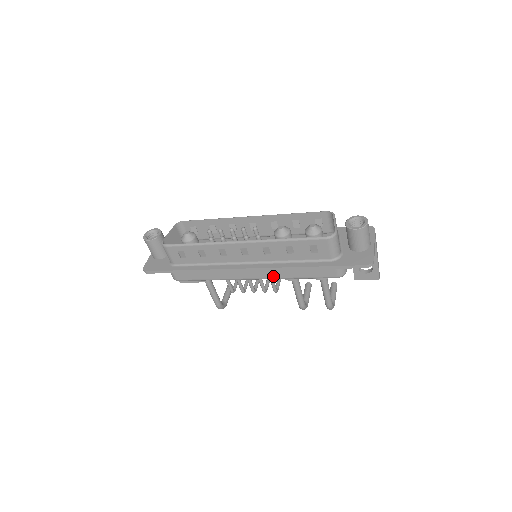
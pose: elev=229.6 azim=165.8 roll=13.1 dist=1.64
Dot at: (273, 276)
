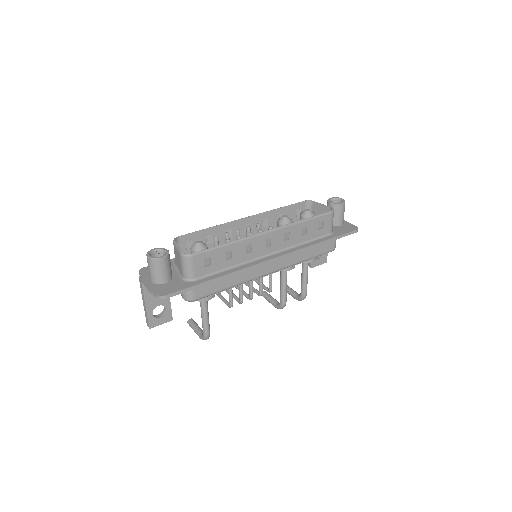
Dot at: (288, 263)
